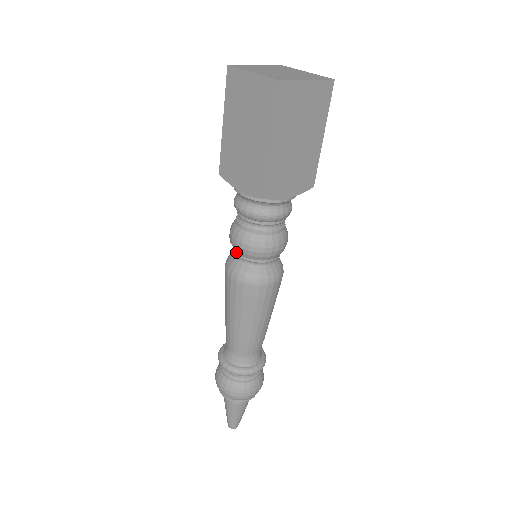
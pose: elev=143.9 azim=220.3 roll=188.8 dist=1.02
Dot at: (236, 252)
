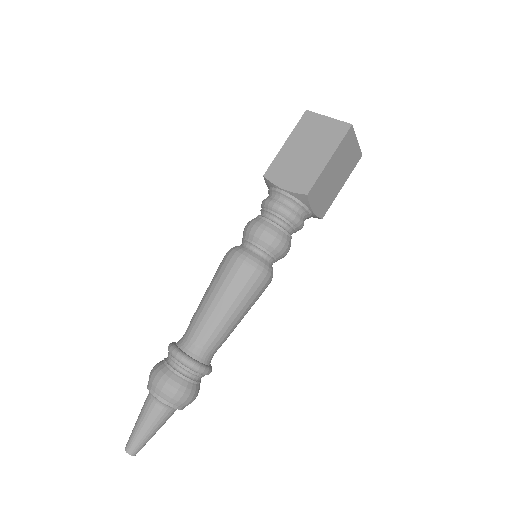
Dot at: (250, 240)
